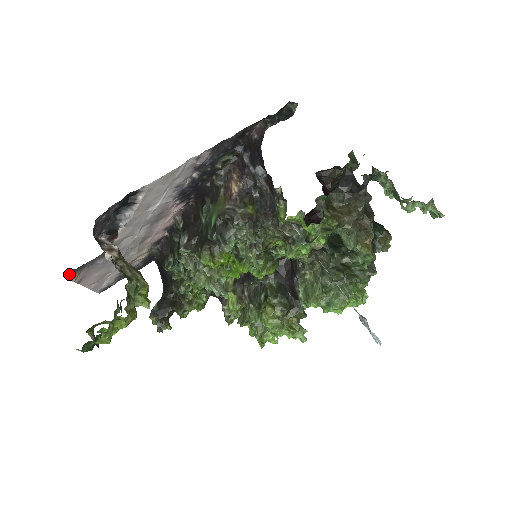
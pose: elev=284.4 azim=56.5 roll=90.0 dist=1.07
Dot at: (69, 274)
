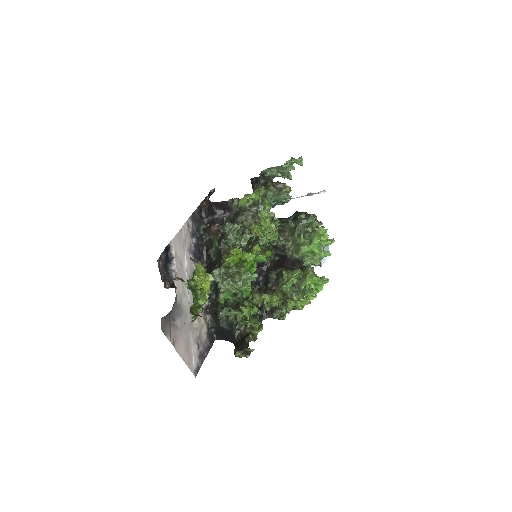
Dot at: (164, 329)
